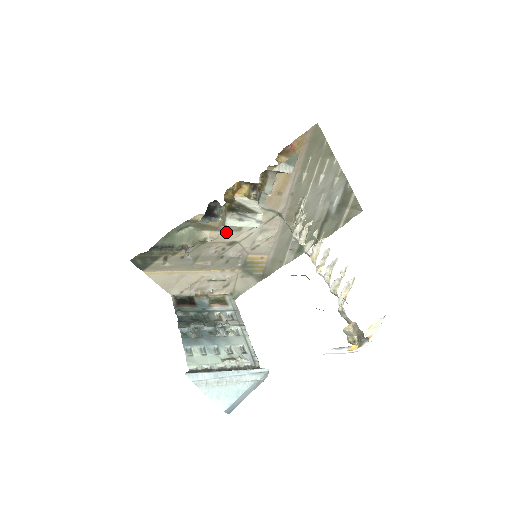
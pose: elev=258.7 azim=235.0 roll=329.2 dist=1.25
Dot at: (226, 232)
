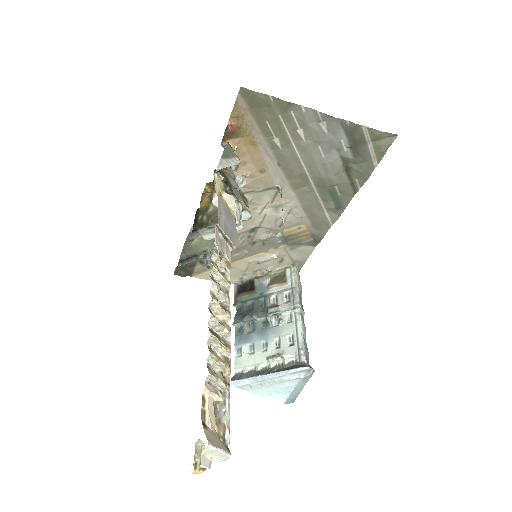
Dot at: occluded
